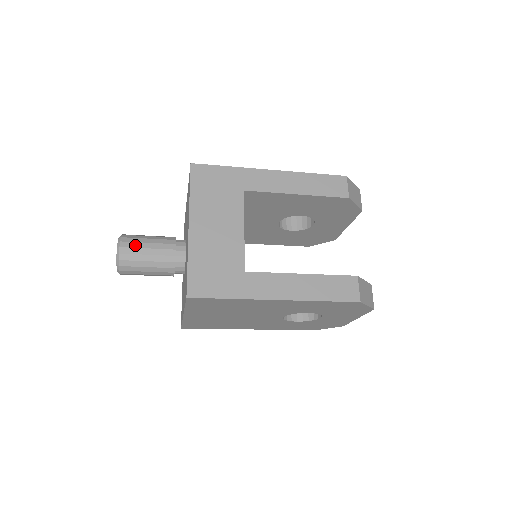
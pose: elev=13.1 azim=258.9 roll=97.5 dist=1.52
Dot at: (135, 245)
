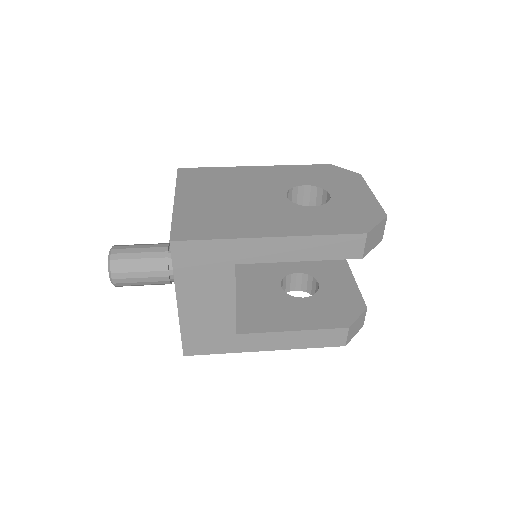
Dot at: (127, 276)
